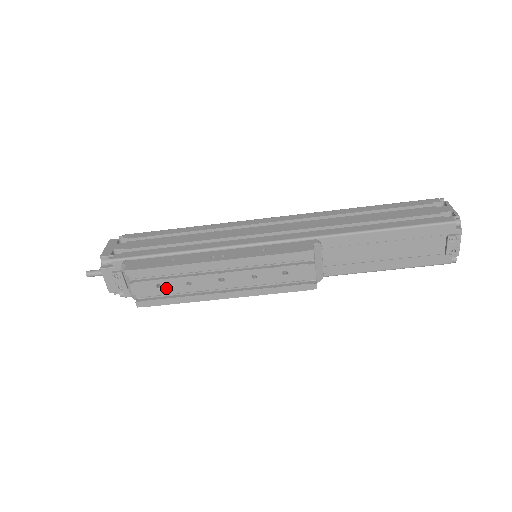
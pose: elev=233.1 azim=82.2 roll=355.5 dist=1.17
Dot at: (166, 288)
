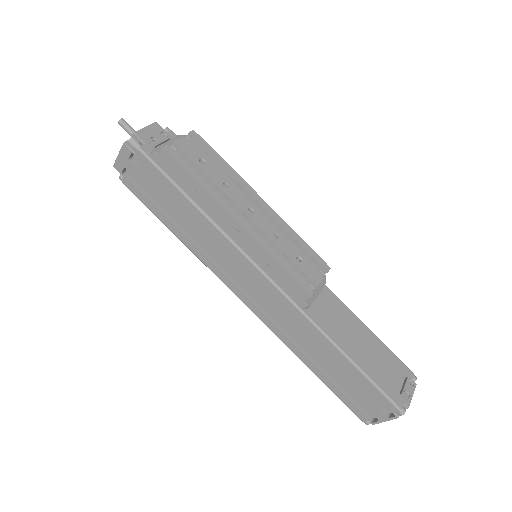
Dot at: (205, 167)
